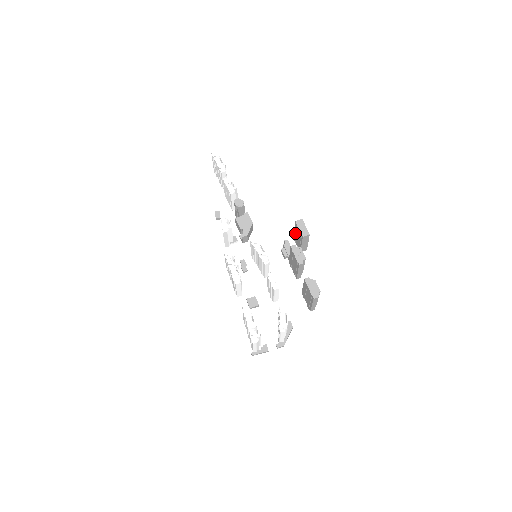
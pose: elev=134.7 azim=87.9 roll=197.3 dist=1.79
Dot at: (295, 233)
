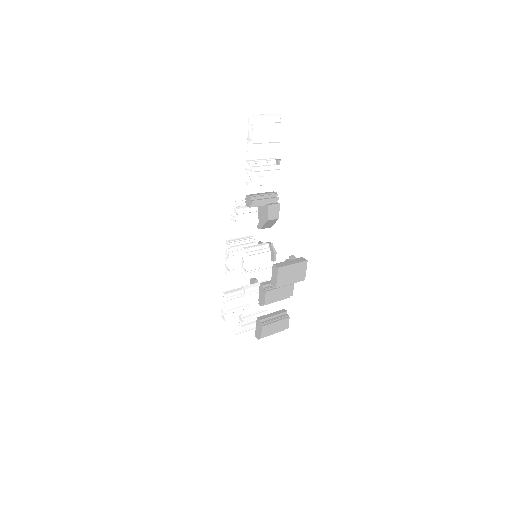
Dot at: occluded
